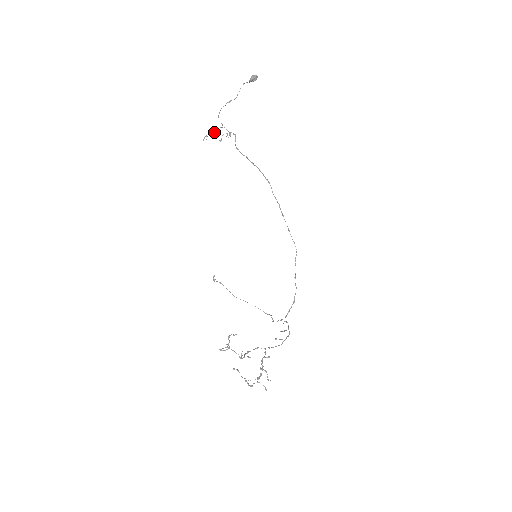
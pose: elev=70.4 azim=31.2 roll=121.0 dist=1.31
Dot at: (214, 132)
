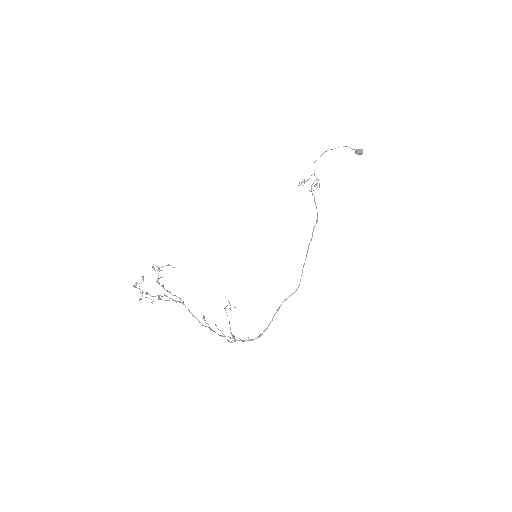
Dot at: (308, 179)
